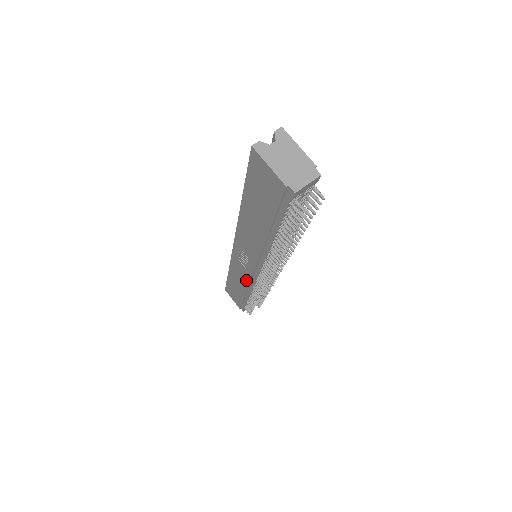
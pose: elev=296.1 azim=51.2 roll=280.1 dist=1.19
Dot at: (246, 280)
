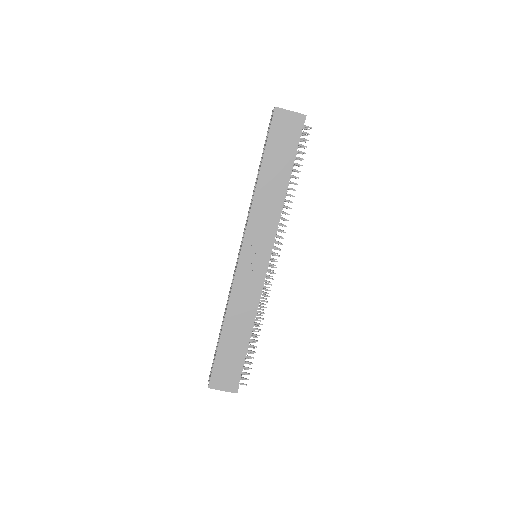
Dot at: (253, 294)
